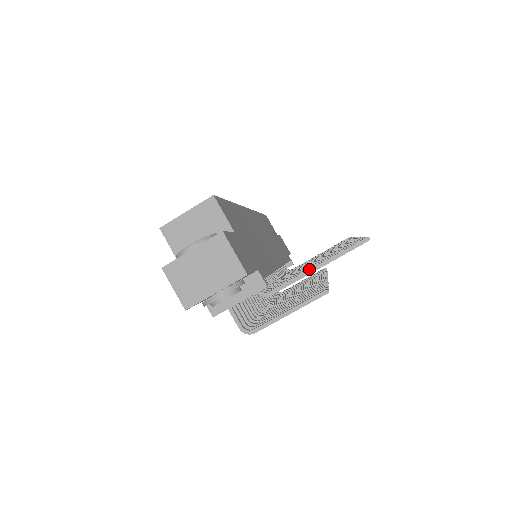
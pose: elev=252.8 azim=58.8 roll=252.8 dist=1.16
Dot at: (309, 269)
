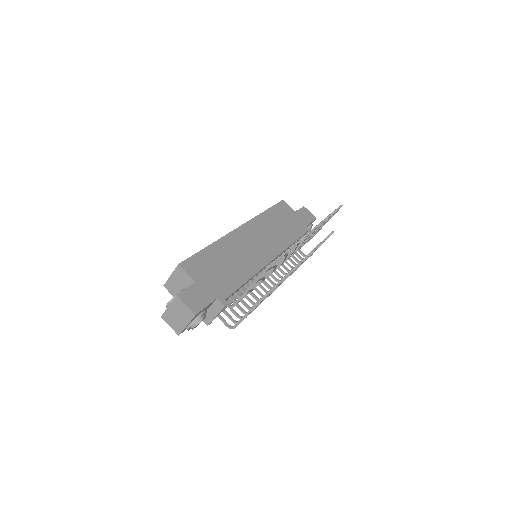
Dot at: (247, 289)
